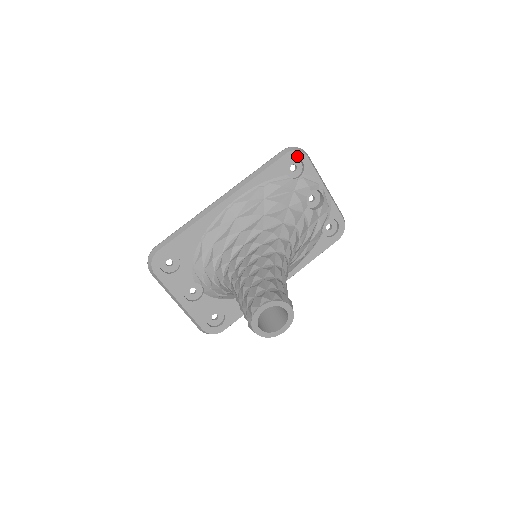
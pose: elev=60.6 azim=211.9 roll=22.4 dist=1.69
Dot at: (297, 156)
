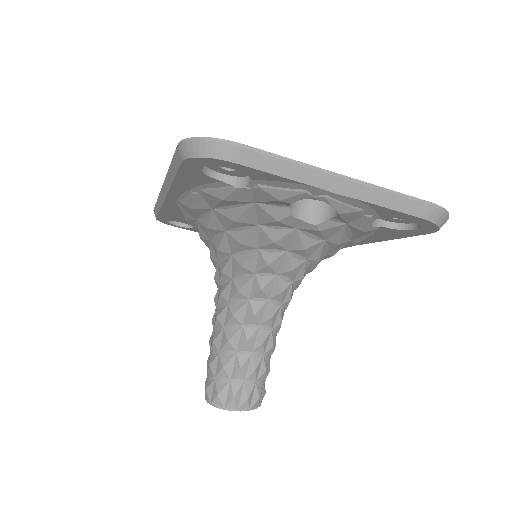
Dot at: (209, 163)
